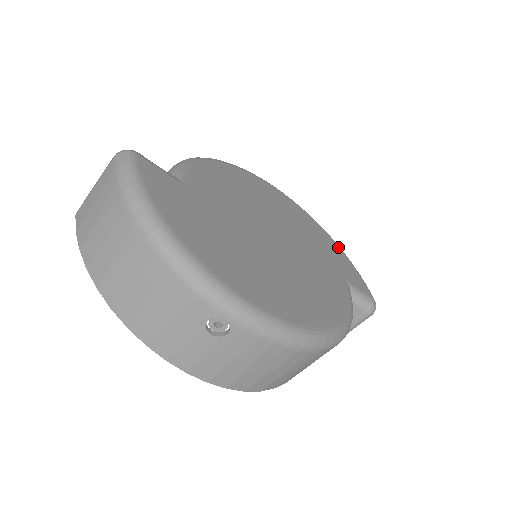
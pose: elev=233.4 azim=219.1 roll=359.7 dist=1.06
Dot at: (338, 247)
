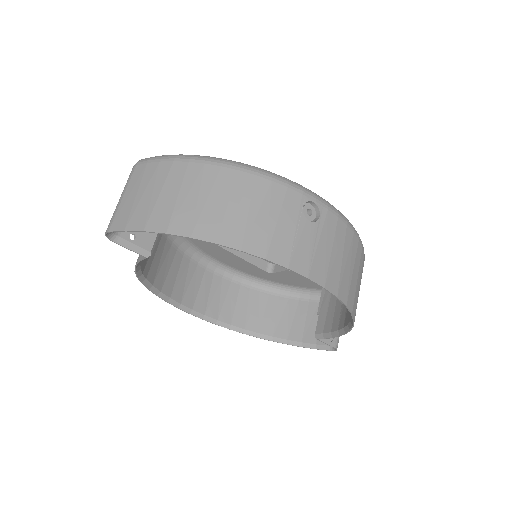
Dot at: occluded
